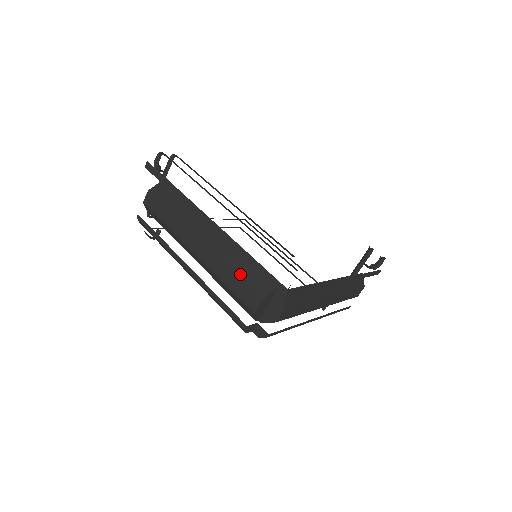
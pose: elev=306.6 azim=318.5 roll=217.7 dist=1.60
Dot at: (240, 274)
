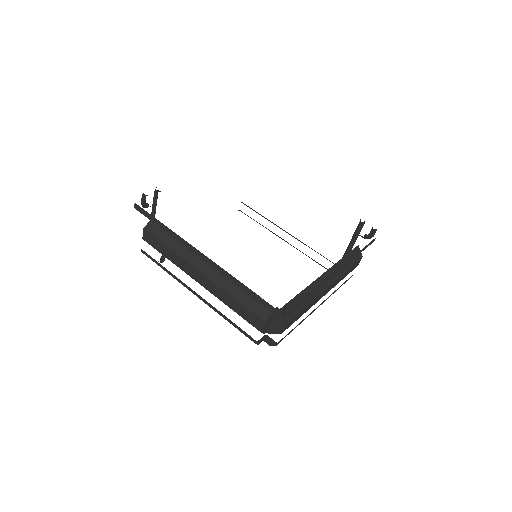
Dot at: (241, 300)
